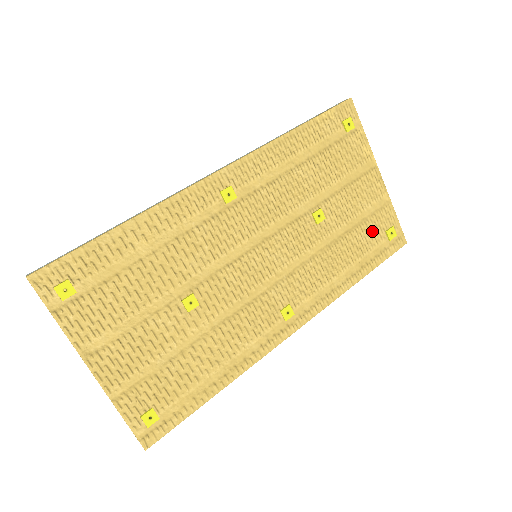
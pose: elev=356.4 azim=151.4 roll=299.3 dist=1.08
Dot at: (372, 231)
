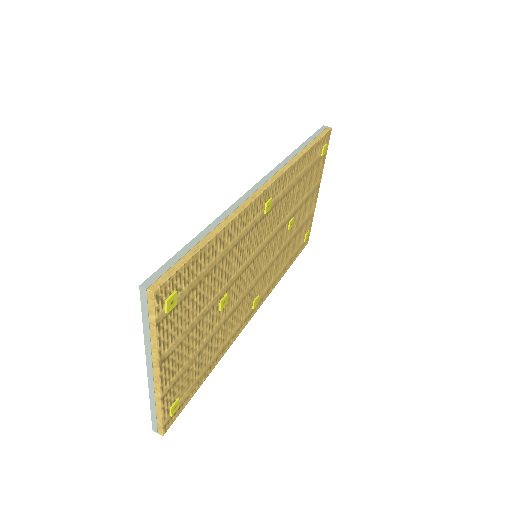
Dot at: (302, 234)
